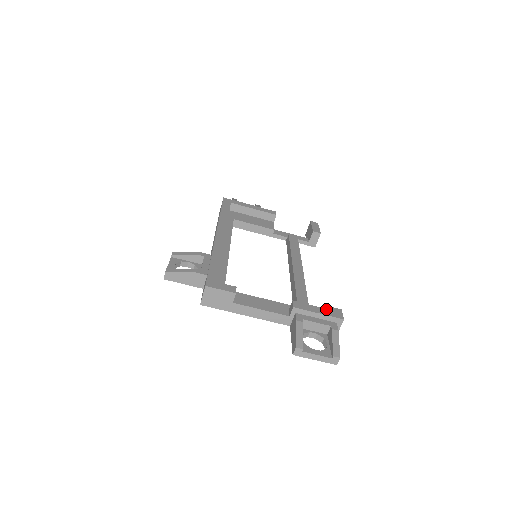
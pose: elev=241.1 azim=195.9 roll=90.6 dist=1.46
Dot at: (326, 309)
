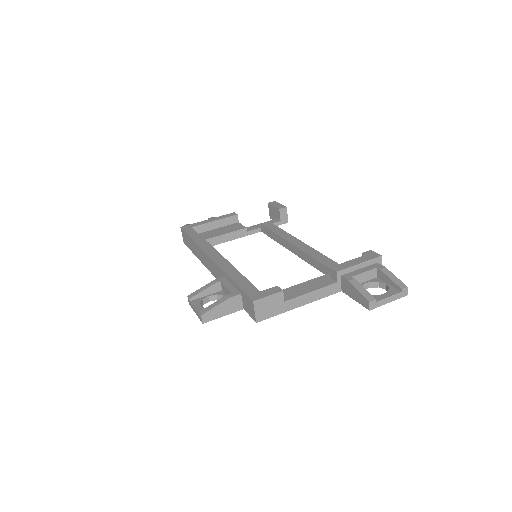
Dot at: (361, 257)
